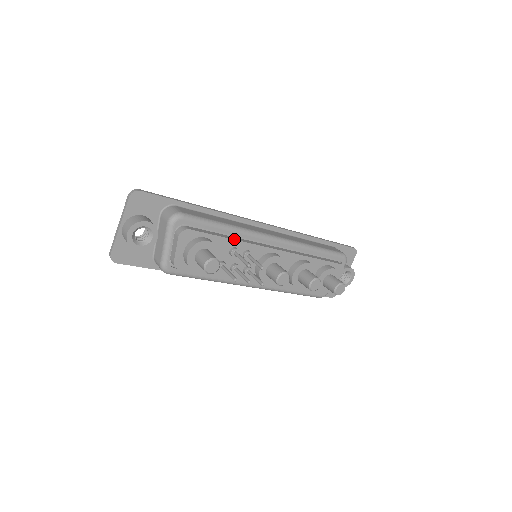
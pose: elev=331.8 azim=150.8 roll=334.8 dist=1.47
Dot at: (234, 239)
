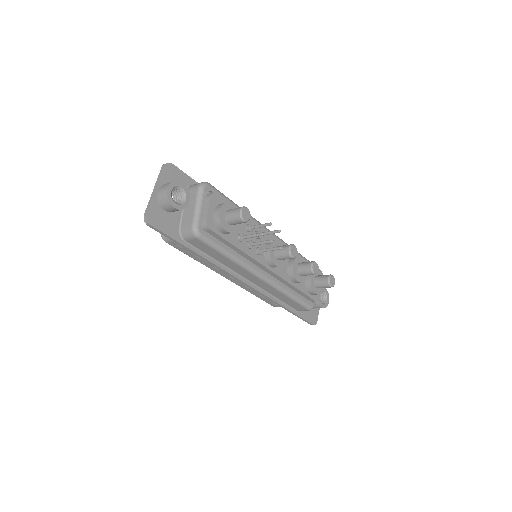
Dot at: occluded
